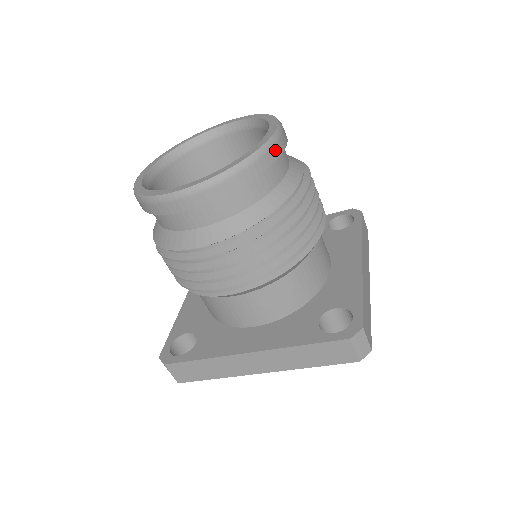
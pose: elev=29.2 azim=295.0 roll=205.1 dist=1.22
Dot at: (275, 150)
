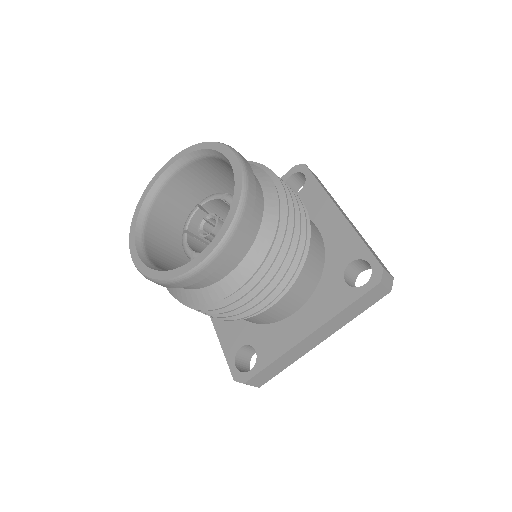
Dot at: (250, 179)
